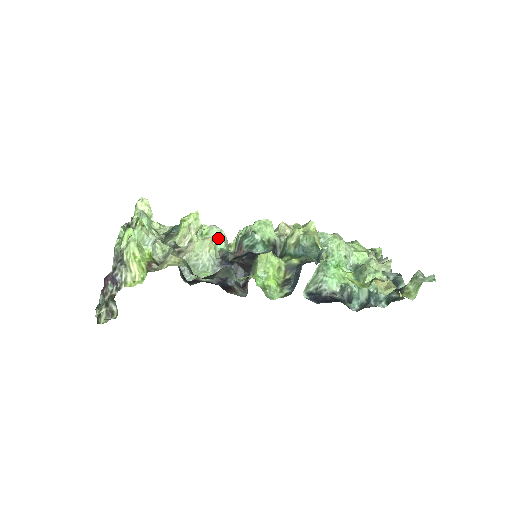
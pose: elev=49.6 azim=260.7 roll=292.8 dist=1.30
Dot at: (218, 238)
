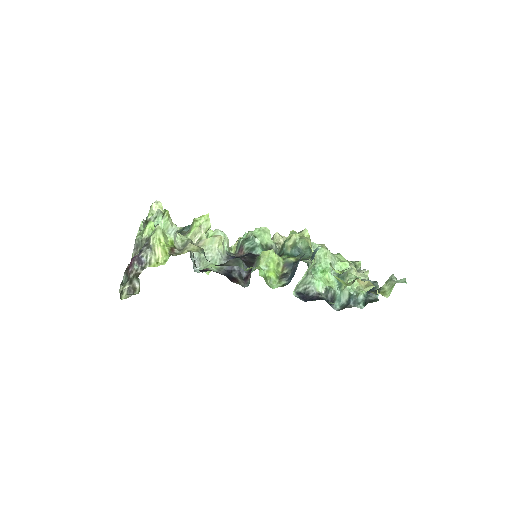
Dot at: occluded
